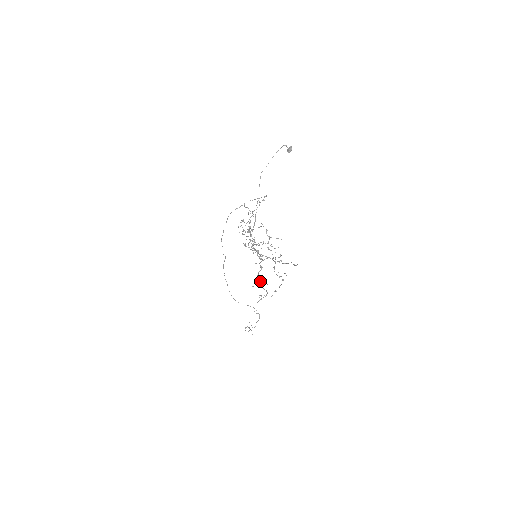
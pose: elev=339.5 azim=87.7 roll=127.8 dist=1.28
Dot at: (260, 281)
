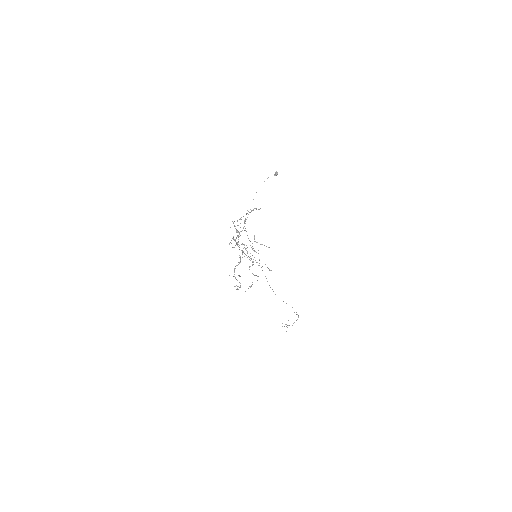
Dot at: occluded
